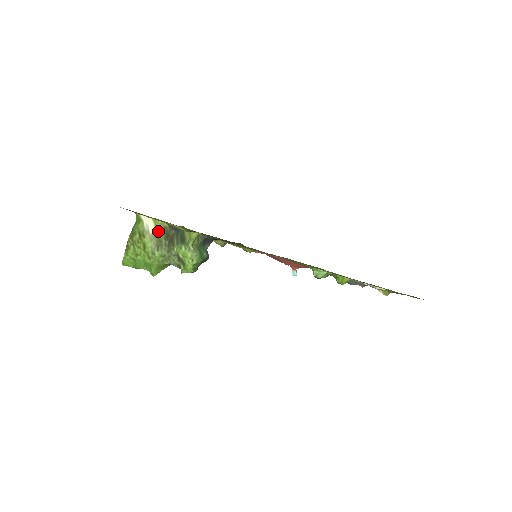
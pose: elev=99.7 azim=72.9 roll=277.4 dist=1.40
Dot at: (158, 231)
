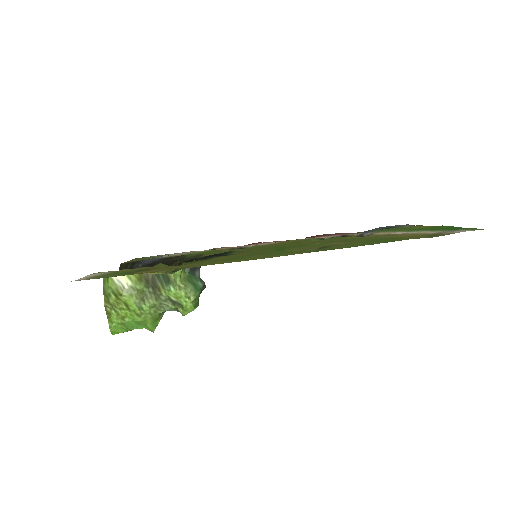
Dot at: (134, 282)
